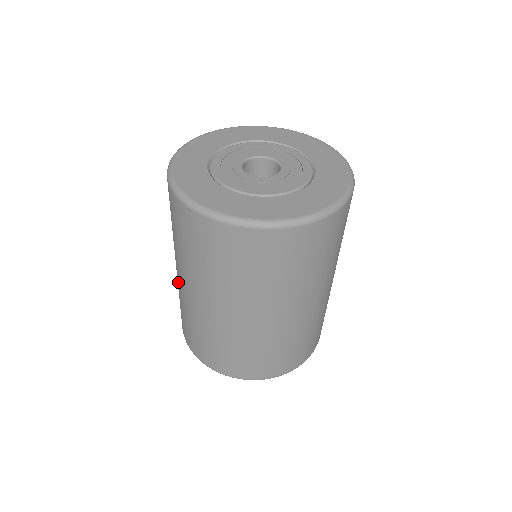
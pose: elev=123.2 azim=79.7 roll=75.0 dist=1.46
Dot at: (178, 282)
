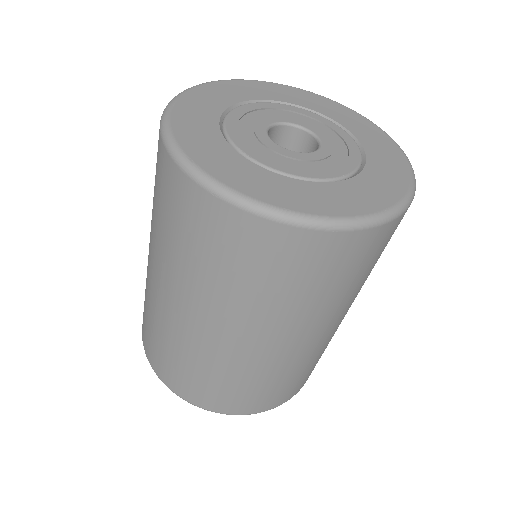
Dot at: occluded
